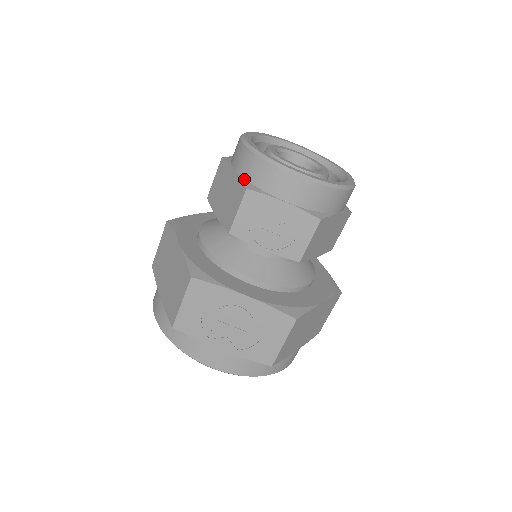
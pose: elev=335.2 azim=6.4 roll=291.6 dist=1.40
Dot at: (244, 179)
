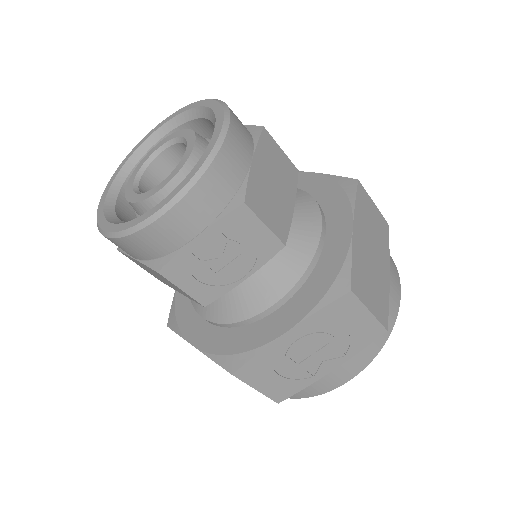
Dot at: (147, 261)
